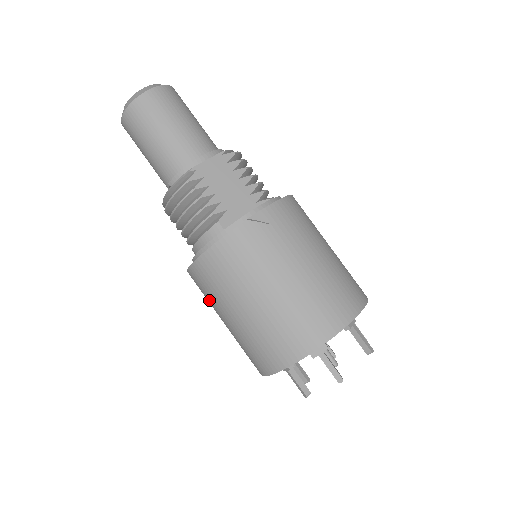
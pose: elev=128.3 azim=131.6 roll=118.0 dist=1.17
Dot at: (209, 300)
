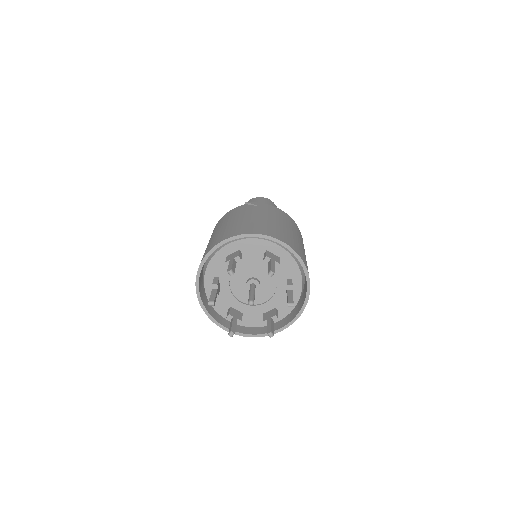
Dot at: occluded
